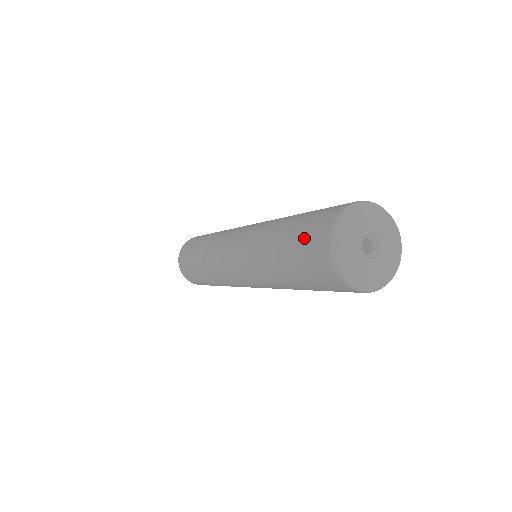
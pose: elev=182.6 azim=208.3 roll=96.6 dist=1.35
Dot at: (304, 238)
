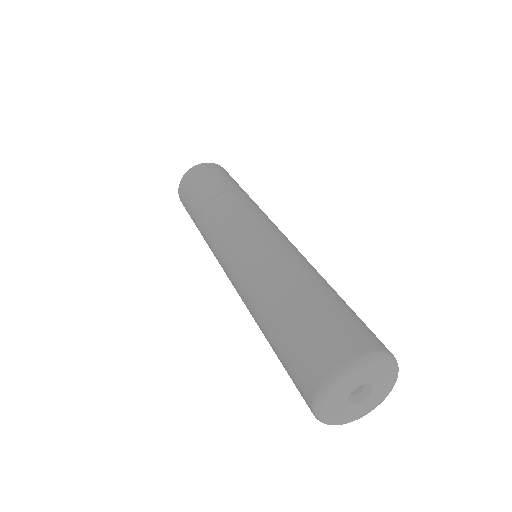
Dot at: (290, 366)
